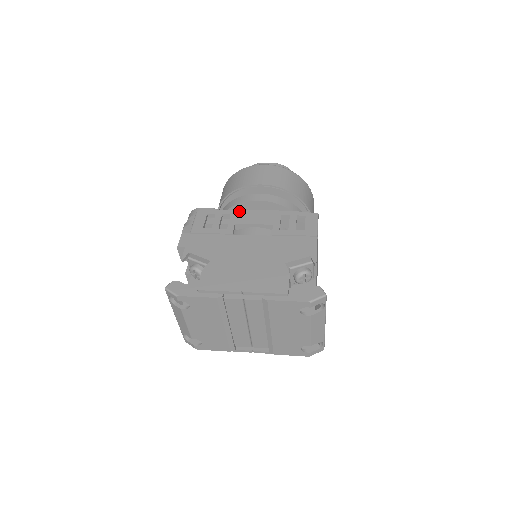
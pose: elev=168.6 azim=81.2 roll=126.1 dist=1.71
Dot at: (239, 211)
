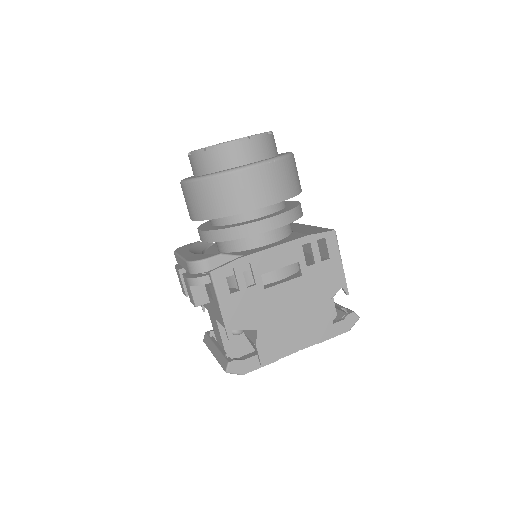
Dot at: (257, 255)
